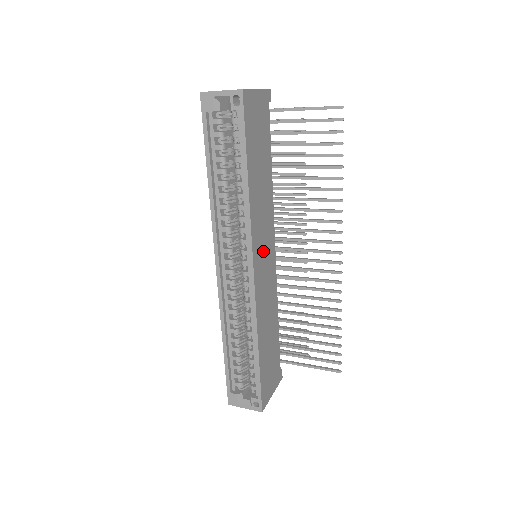
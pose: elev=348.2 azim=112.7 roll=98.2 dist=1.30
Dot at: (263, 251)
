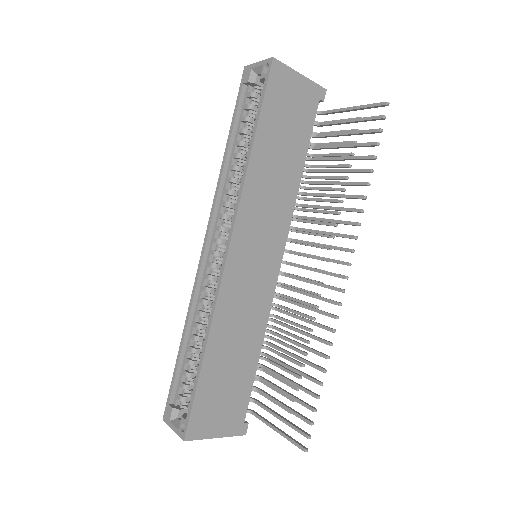
Dot at: (256, 243)
